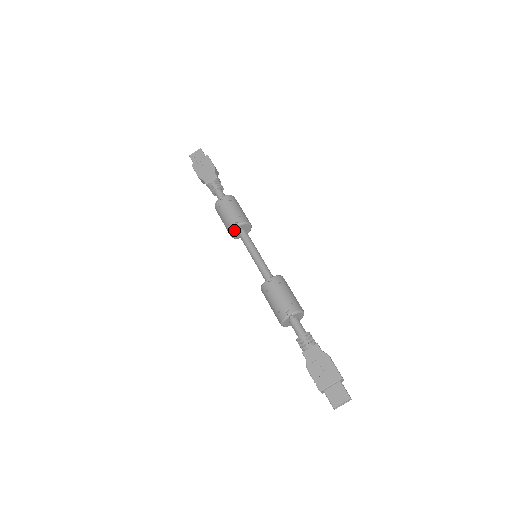
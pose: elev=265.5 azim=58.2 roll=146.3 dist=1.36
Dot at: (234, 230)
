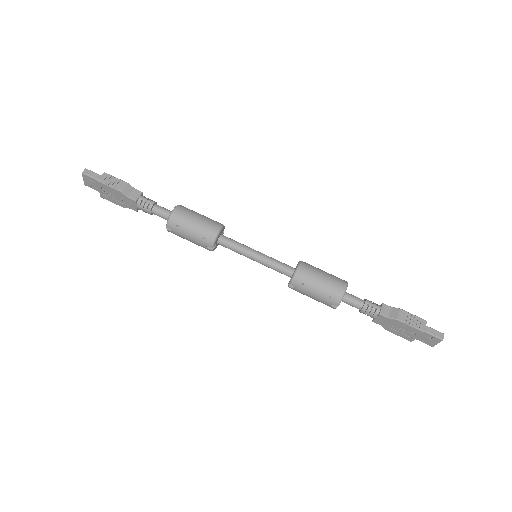
Dot at: (213, 250)
